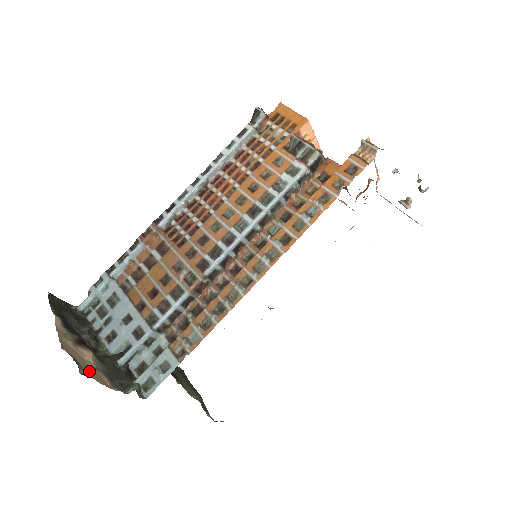
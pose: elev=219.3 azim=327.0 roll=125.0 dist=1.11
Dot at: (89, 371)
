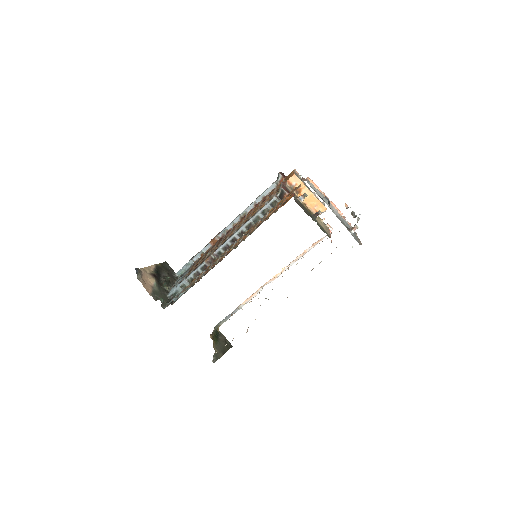
Dot at: (143, 280)
